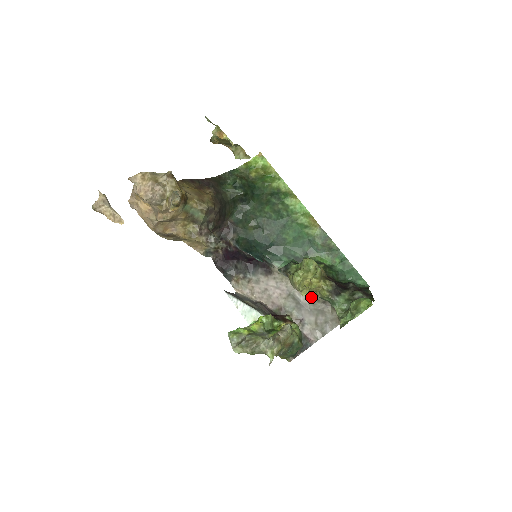
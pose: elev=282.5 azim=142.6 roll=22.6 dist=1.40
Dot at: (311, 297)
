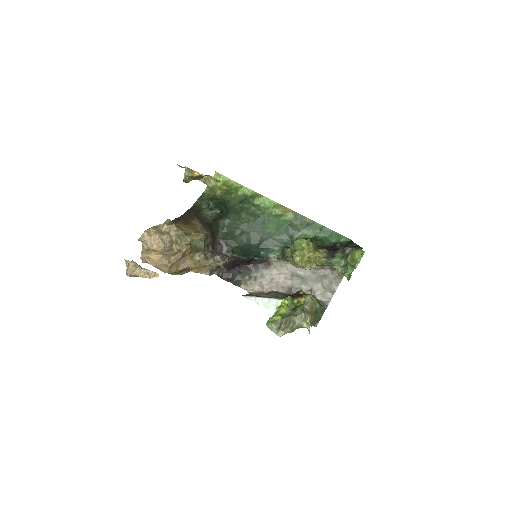
Dot at: (313, 268)
